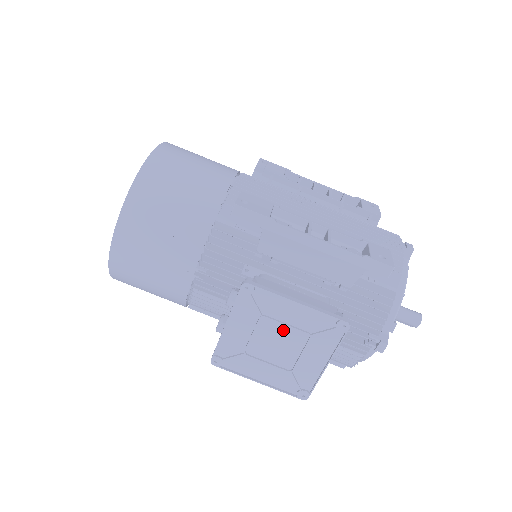
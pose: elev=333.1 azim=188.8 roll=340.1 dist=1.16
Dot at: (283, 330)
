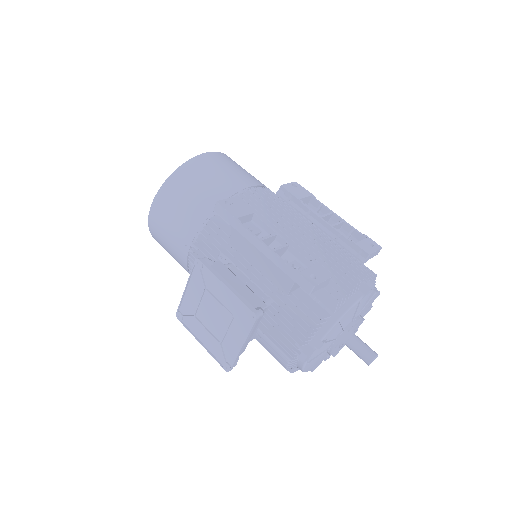
Dot at: (218, 306)
